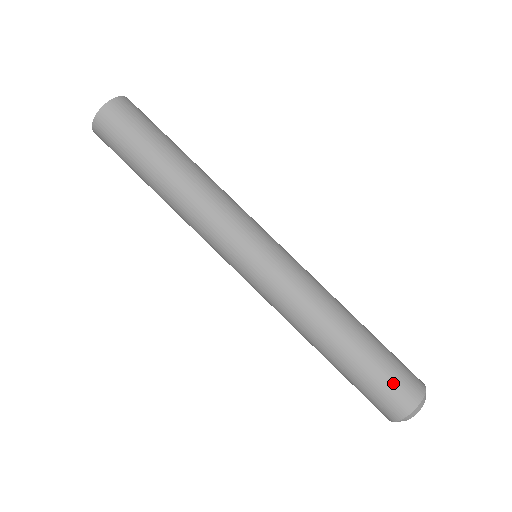
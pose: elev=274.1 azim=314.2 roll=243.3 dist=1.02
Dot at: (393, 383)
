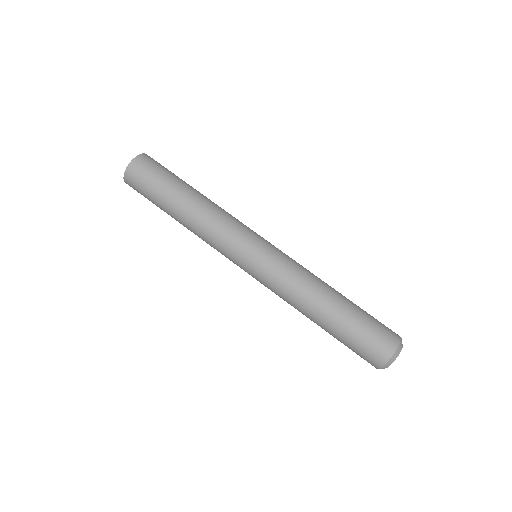
Dot at: (365, 347)
